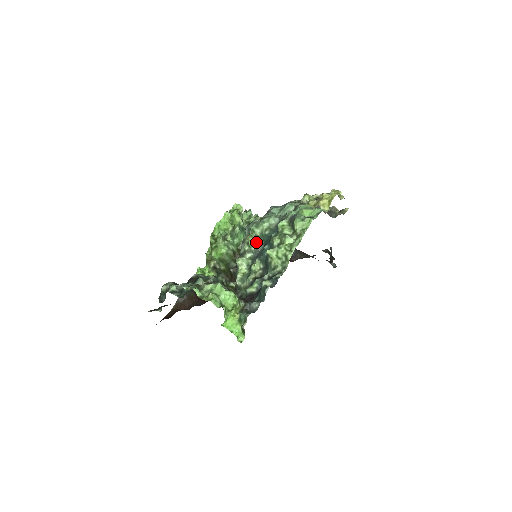
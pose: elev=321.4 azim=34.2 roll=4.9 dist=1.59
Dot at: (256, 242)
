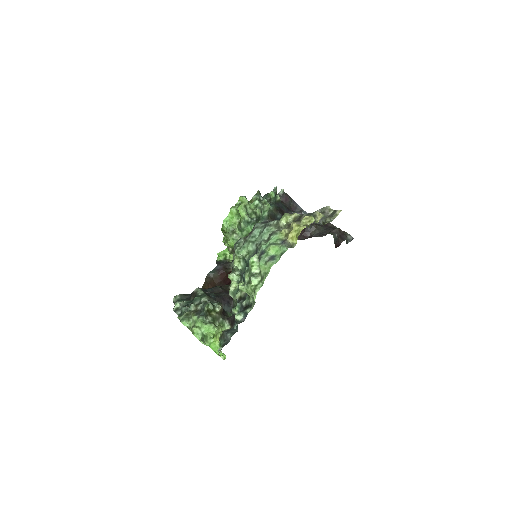
Dot at: (240, 265)
